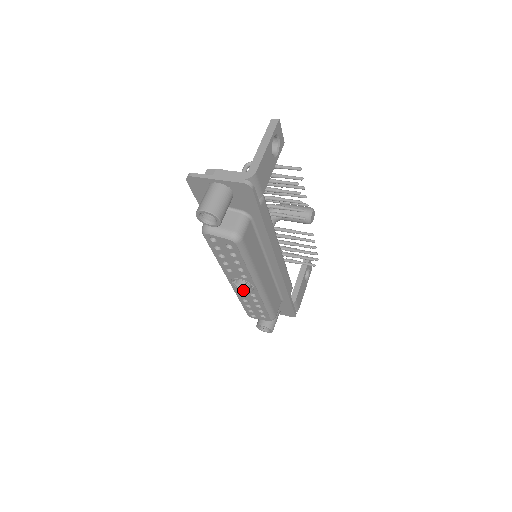
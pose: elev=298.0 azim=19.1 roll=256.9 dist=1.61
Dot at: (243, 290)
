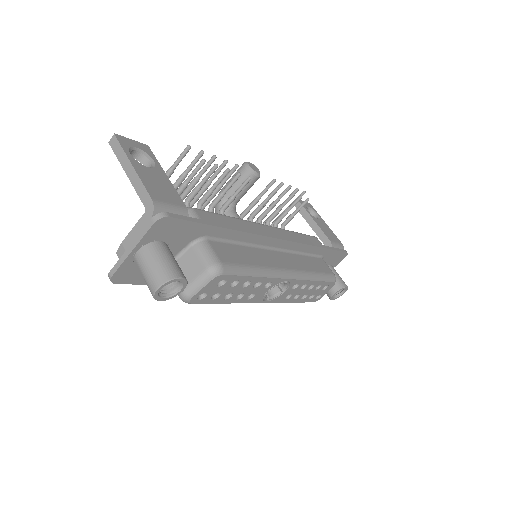
Dot at: (283, 294)
